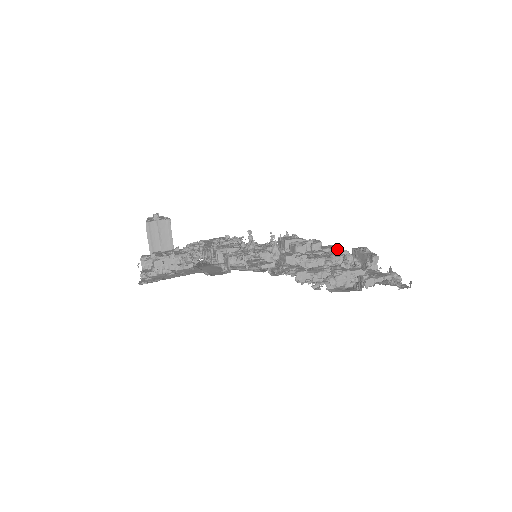
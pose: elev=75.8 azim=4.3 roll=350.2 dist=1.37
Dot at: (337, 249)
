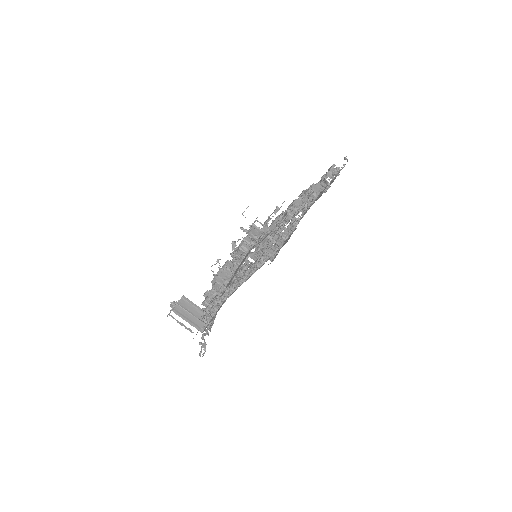
Dot at: occluded
